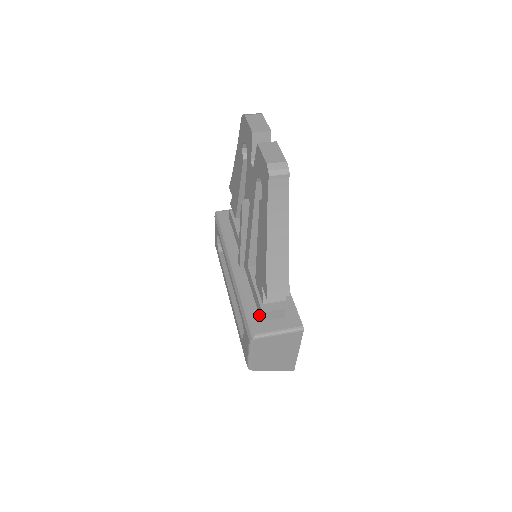
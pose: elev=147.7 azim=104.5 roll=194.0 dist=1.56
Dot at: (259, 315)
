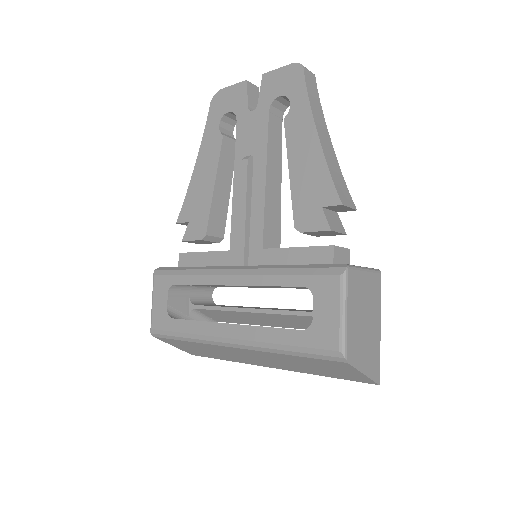
Dot at: occluded
